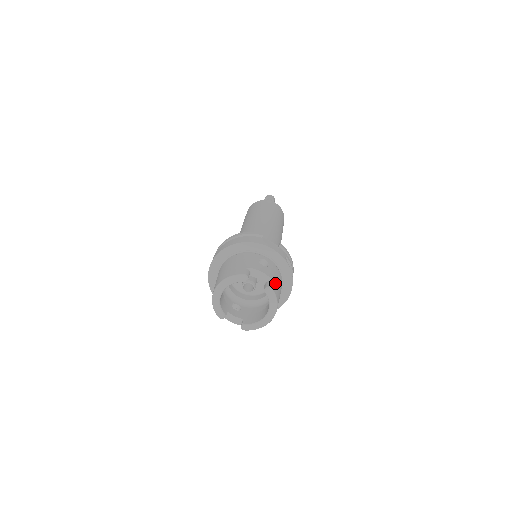
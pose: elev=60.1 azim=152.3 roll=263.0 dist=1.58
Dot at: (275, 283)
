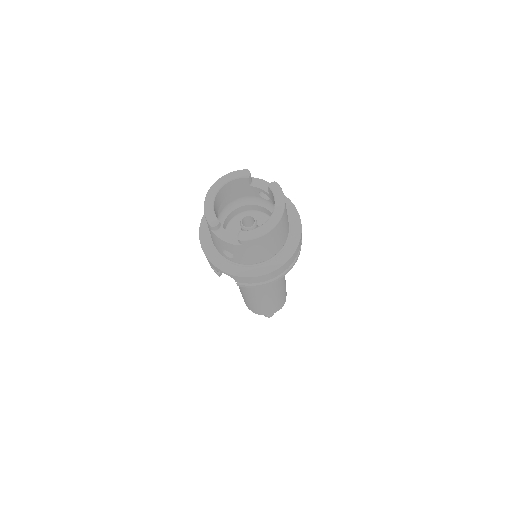
Dot at: occluded
